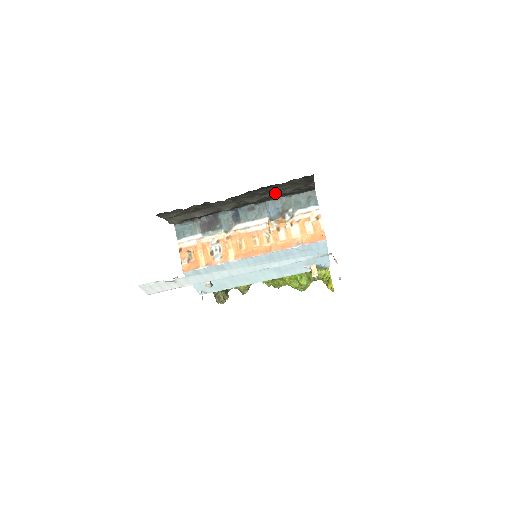
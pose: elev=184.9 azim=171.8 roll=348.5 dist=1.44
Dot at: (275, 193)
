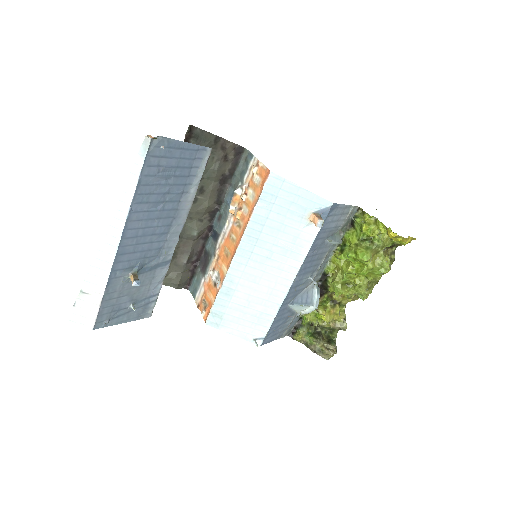
Dot at: (213, 182)
